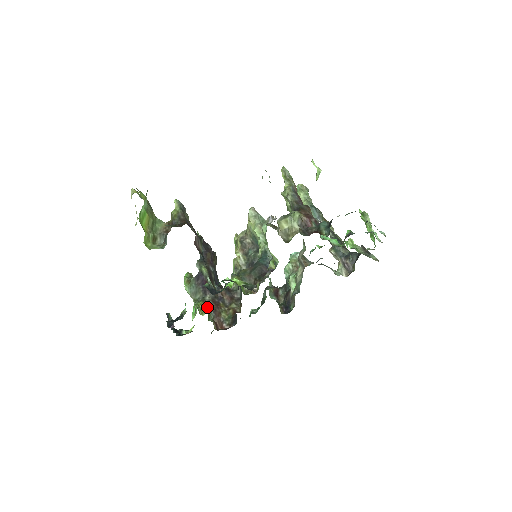
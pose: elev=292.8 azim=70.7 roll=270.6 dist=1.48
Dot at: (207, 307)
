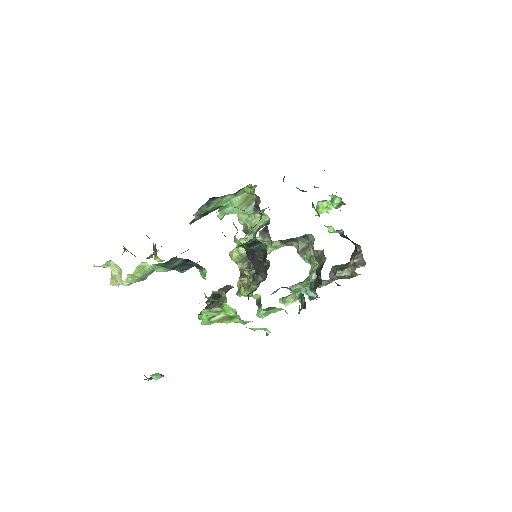
Dot at: occluded
